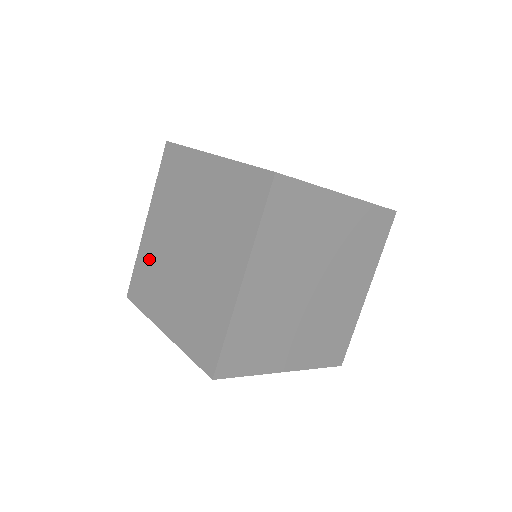
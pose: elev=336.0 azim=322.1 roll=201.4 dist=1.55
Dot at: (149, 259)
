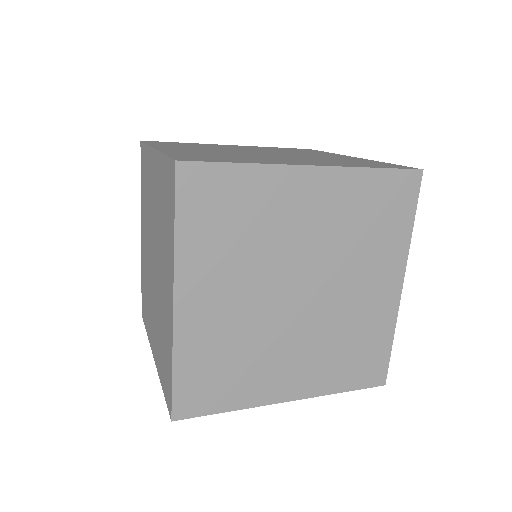
Dot at: (144, 274)
